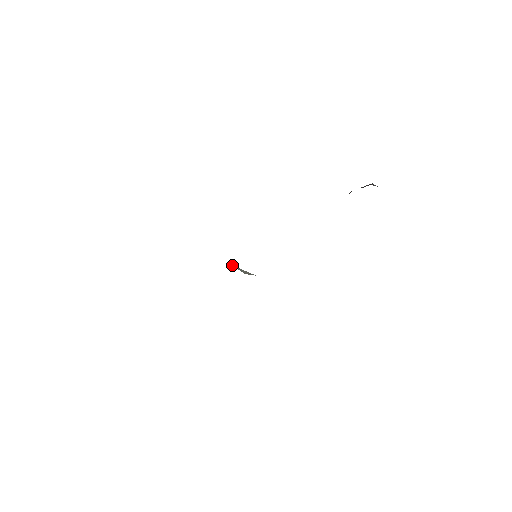
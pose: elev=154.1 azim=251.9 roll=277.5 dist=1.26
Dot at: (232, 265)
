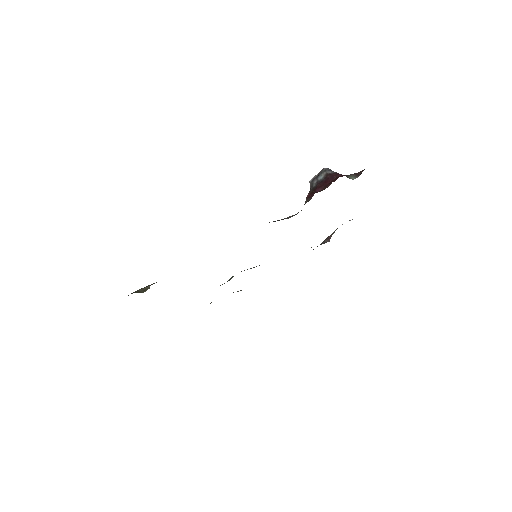
Dot at: occluded
